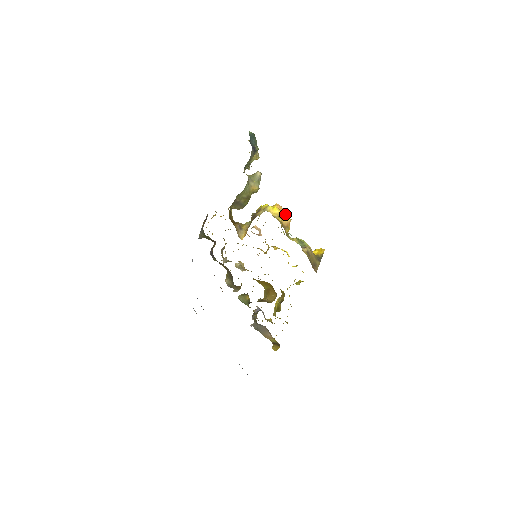
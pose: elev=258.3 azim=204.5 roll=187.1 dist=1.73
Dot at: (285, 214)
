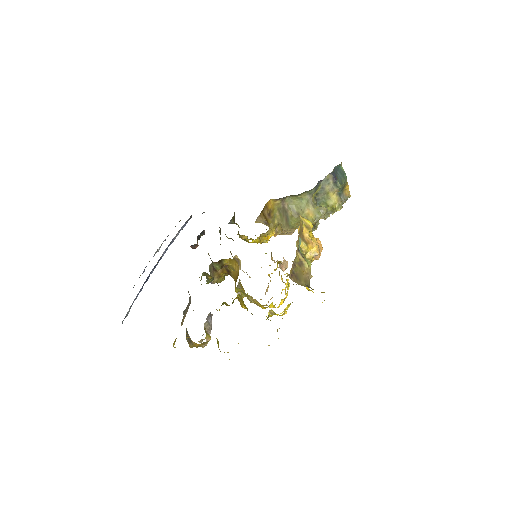
Dot at: (319, 250)
